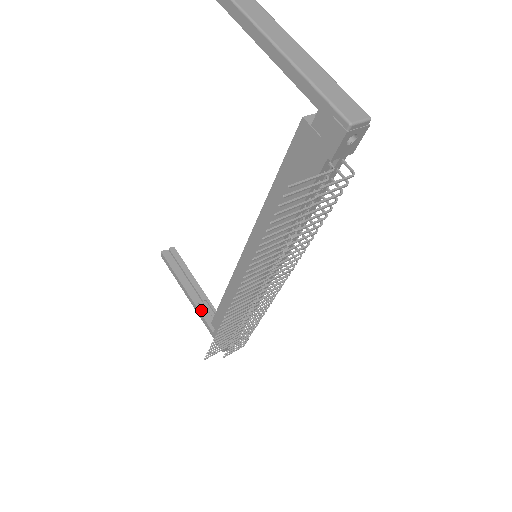
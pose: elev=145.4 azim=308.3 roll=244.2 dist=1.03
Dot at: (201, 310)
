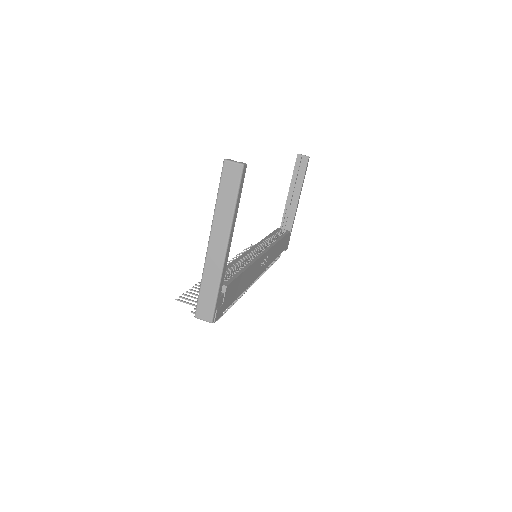
Dot at: (285, 213)
